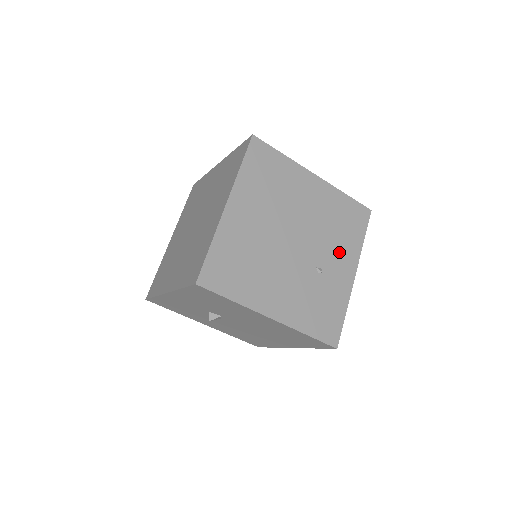
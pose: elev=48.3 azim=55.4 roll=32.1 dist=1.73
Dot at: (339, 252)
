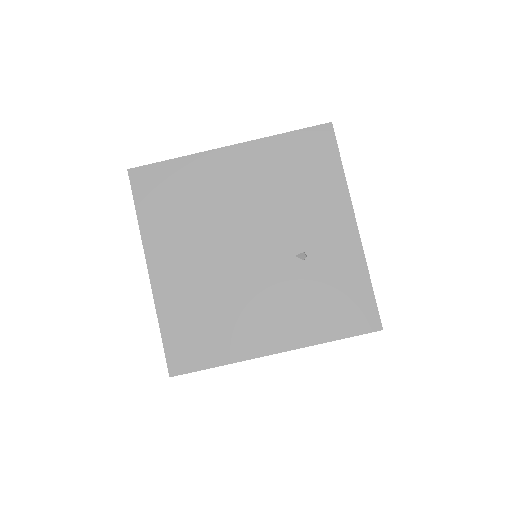
Dot at: (316, 213)
